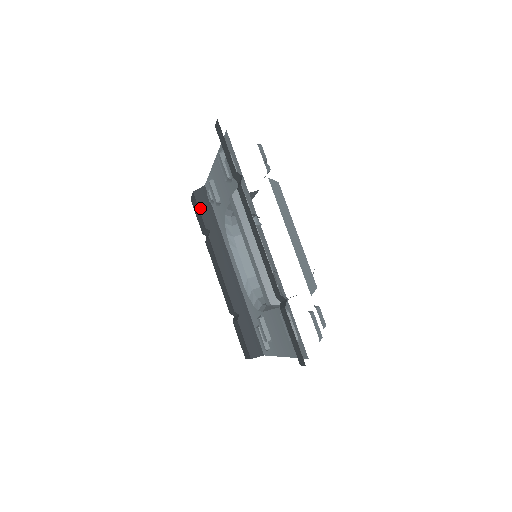
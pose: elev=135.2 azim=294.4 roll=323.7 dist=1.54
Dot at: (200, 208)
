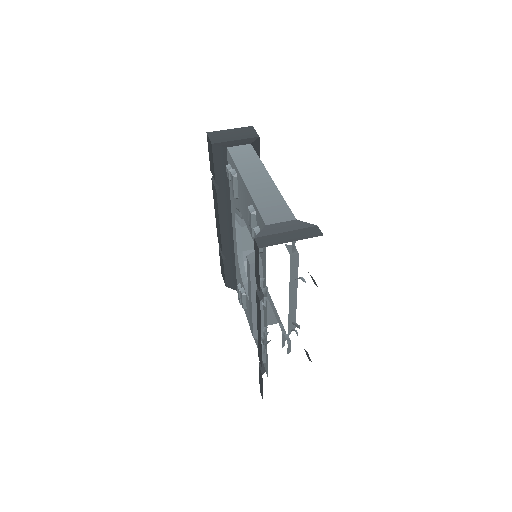
Dot at: (215, 163)
